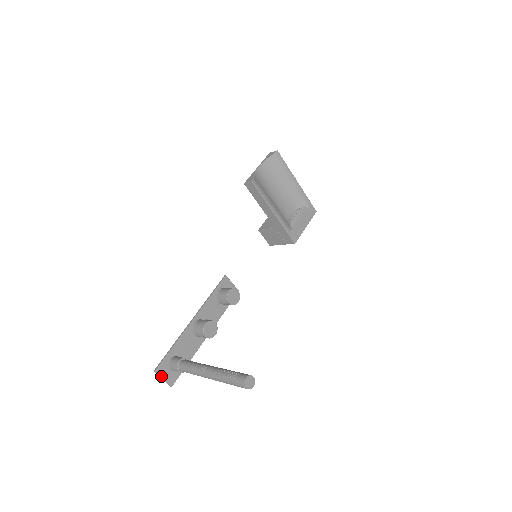
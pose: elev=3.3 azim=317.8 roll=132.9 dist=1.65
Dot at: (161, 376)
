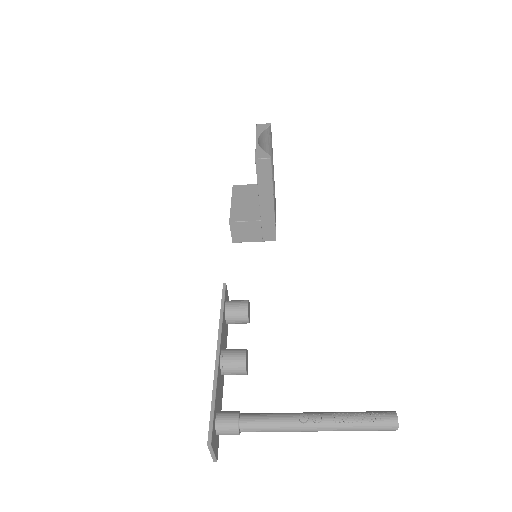
Dot at: (213, 449)
